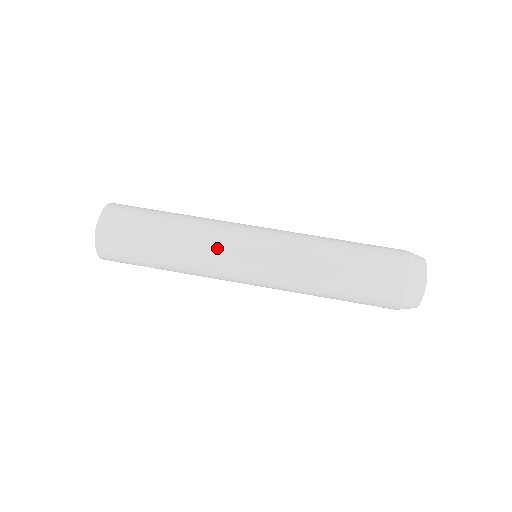
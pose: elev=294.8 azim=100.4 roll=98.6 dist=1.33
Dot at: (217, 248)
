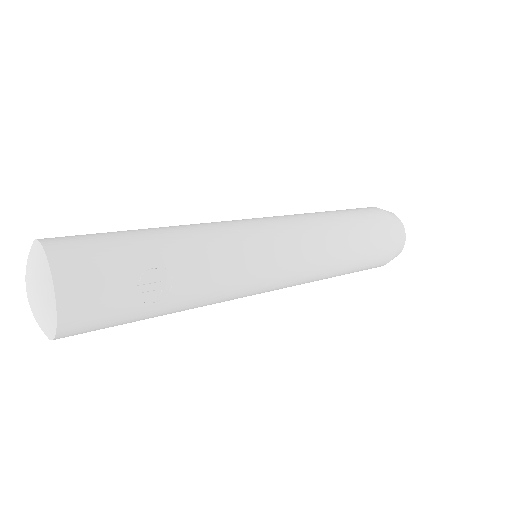
Dot at: (223, 225)
